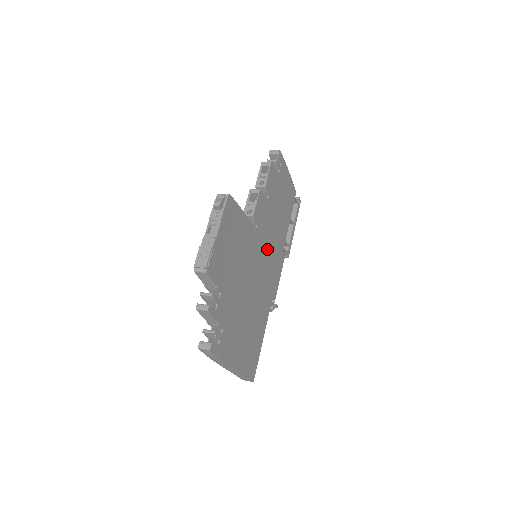
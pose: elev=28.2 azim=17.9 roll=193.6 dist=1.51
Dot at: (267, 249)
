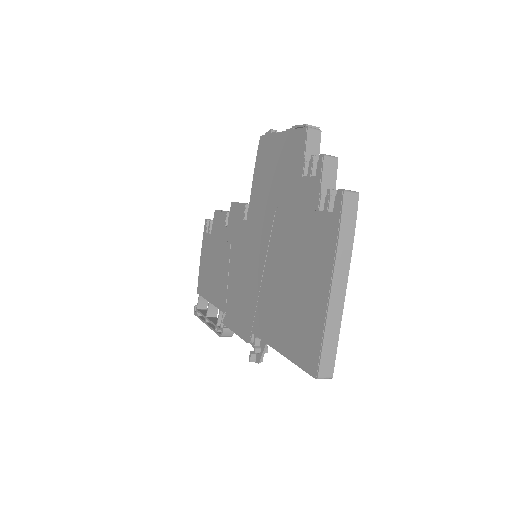
Dot at: occluded
